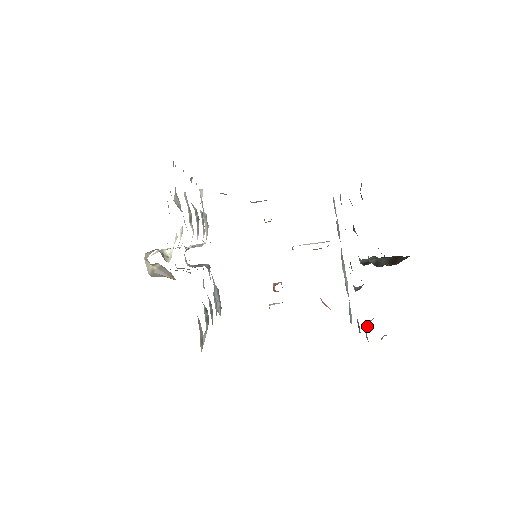
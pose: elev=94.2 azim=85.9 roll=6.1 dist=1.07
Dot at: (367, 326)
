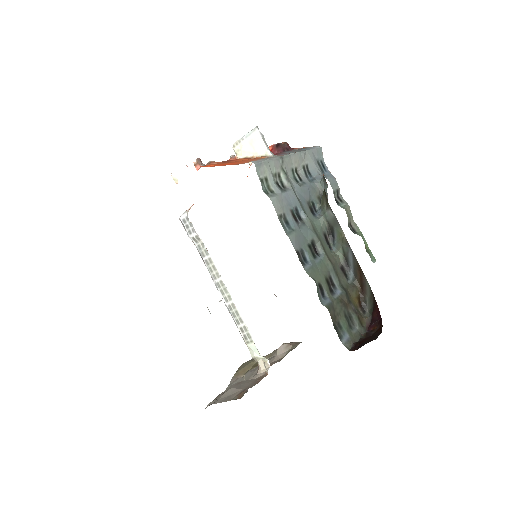
Dot at: (348, 217)
